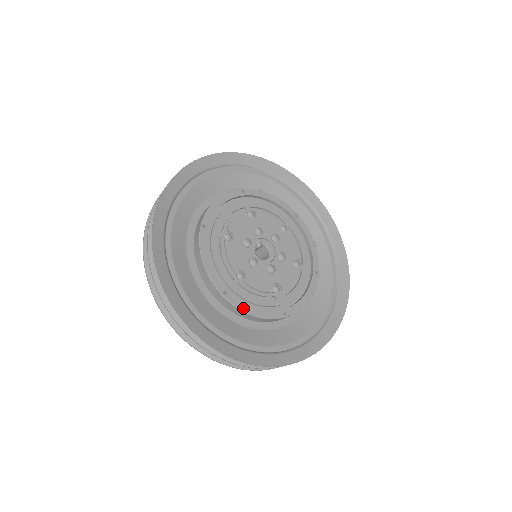
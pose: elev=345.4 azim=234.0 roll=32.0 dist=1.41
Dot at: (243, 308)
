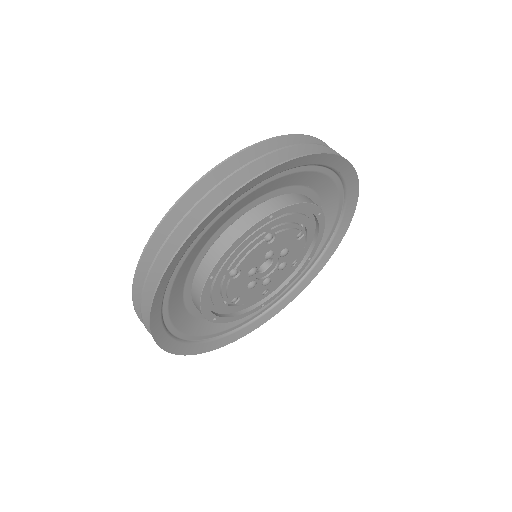
Dot at: (227, 321)
